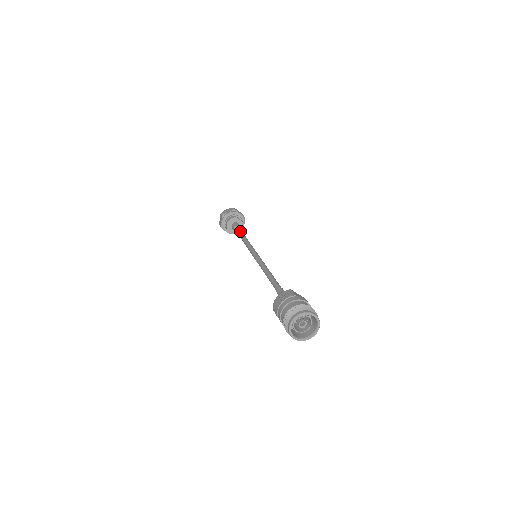
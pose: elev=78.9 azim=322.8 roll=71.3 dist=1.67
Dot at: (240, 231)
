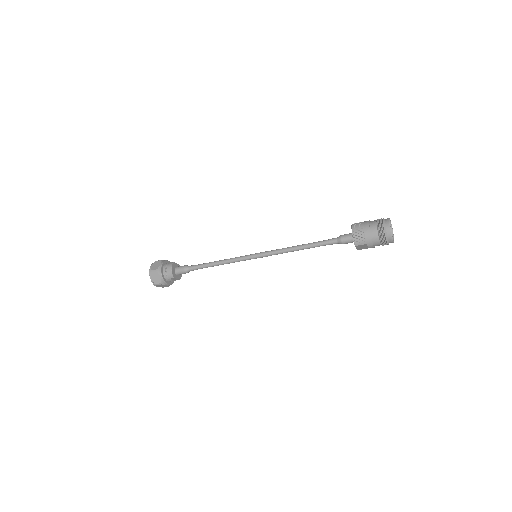
Dot at: (198, 265)
